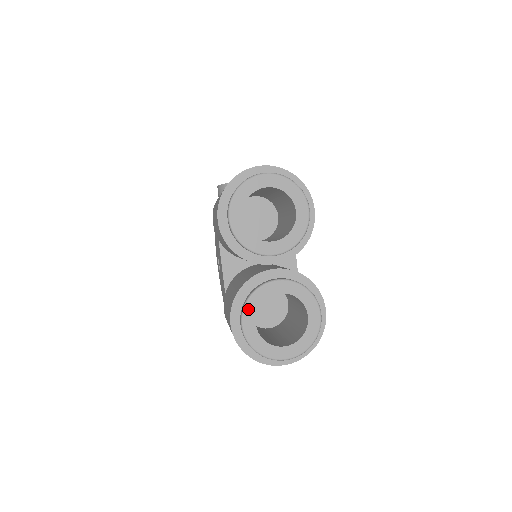
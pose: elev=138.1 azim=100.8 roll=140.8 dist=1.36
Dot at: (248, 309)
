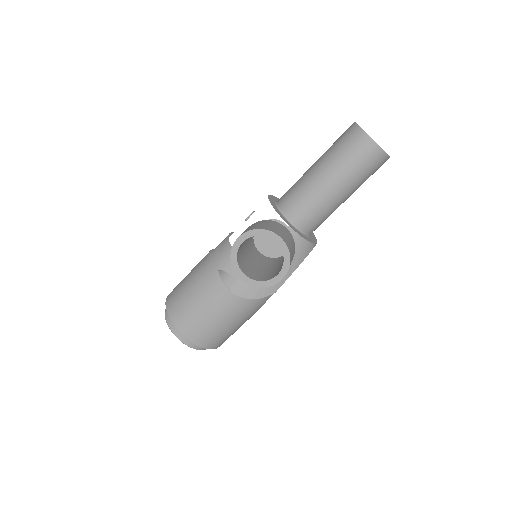
Dot at: occluded
